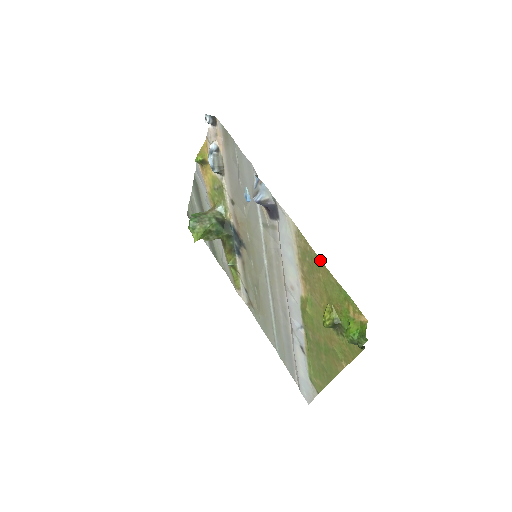
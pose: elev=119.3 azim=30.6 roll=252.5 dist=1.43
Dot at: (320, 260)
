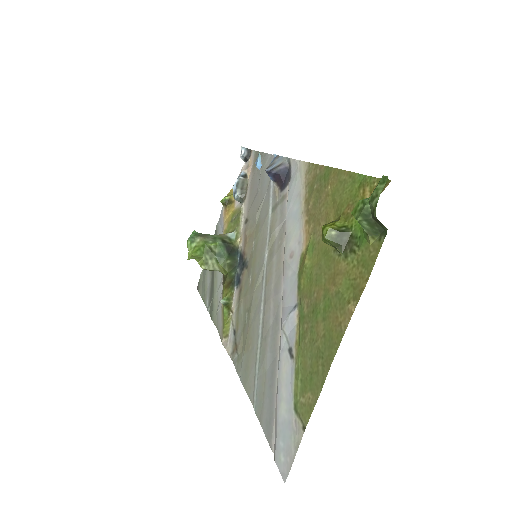
Dot at: (330, 167)
